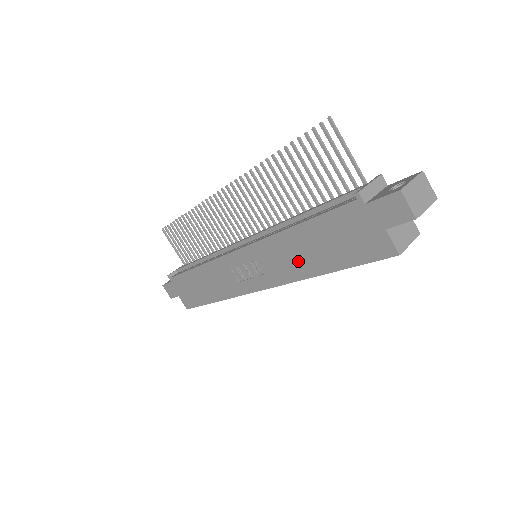
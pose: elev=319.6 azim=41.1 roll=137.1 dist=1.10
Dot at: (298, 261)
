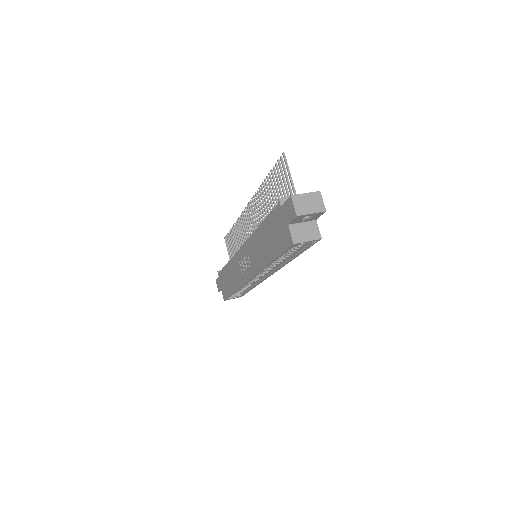
Dot at: (262, 253)
